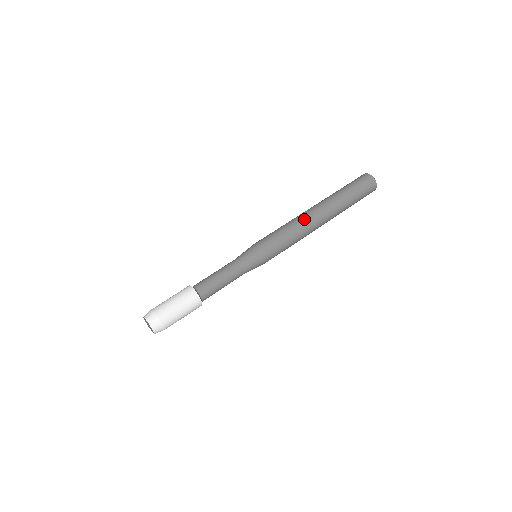
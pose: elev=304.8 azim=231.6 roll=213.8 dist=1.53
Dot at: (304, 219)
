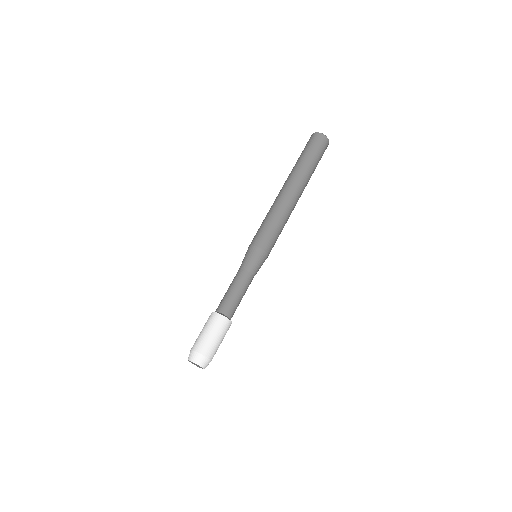
Dot at: (287, 205)
